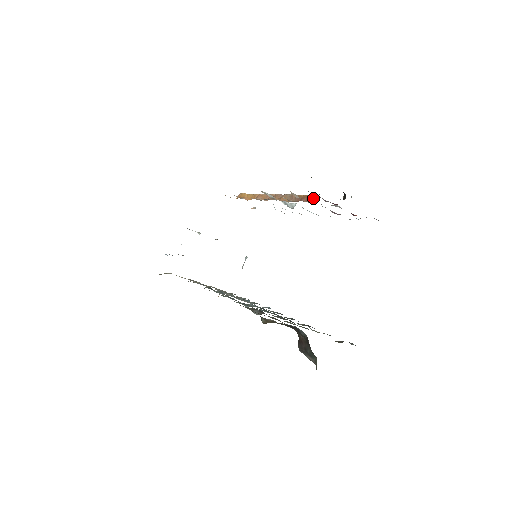
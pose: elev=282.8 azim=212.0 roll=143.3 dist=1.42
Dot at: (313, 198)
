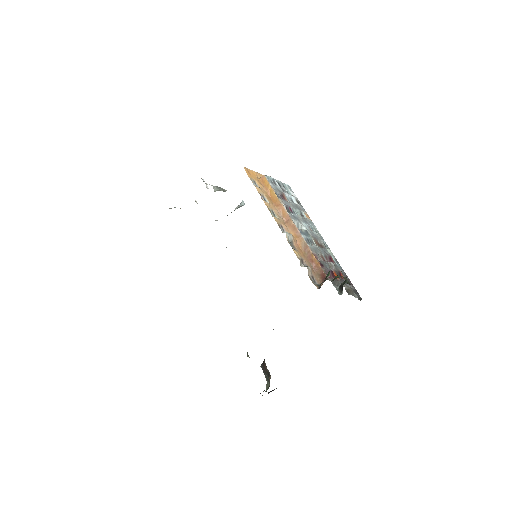
Dot at: (320, 272)
